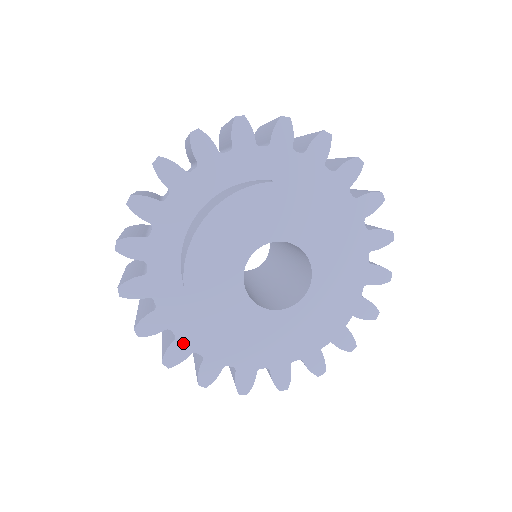
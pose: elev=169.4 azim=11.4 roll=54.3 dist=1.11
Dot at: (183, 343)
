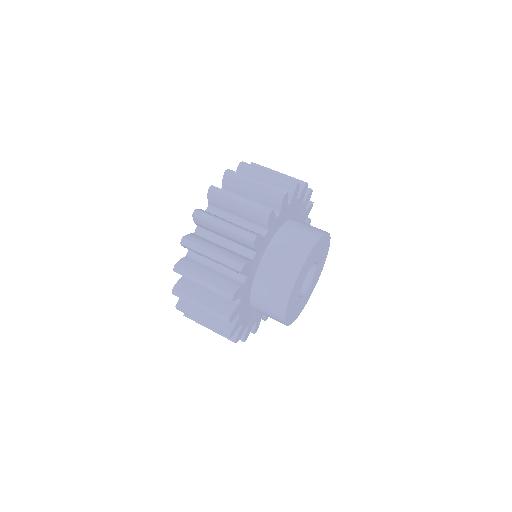
Dot at: (239, 307)
